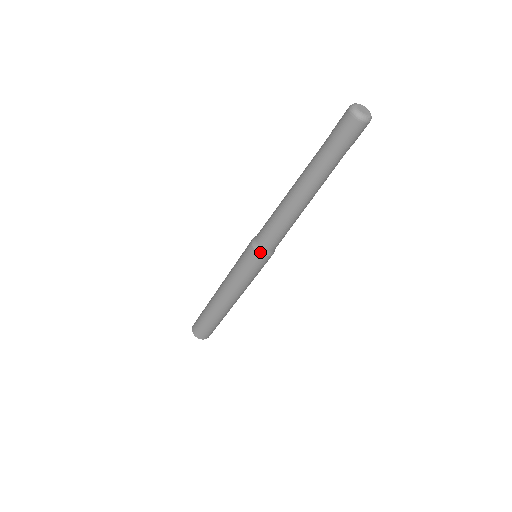
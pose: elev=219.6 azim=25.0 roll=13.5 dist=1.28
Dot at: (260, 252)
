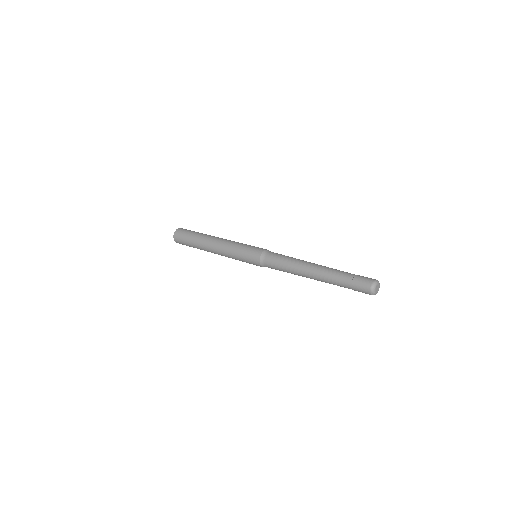
Dot at: occluded
